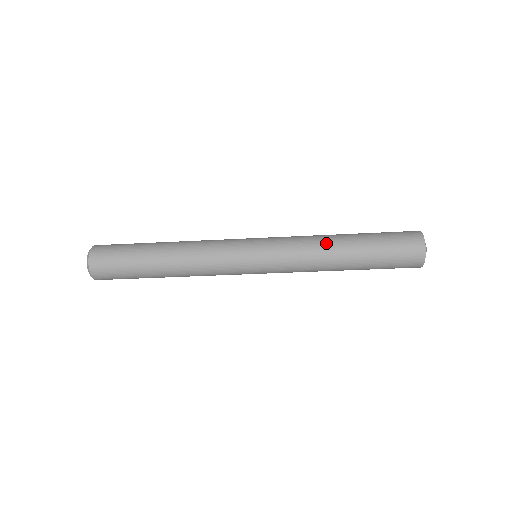
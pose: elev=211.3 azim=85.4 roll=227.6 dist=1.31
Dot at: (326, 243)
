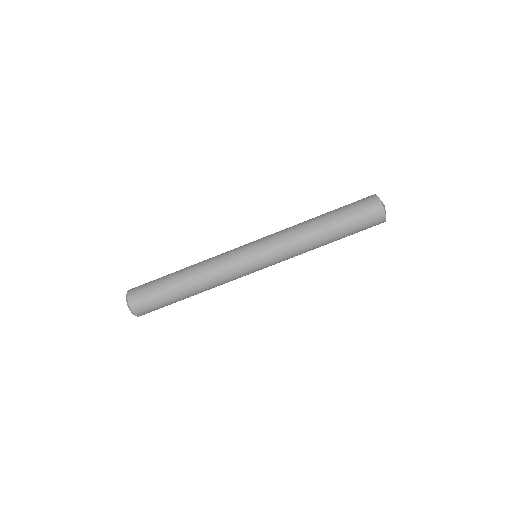
Dot at: occluded
